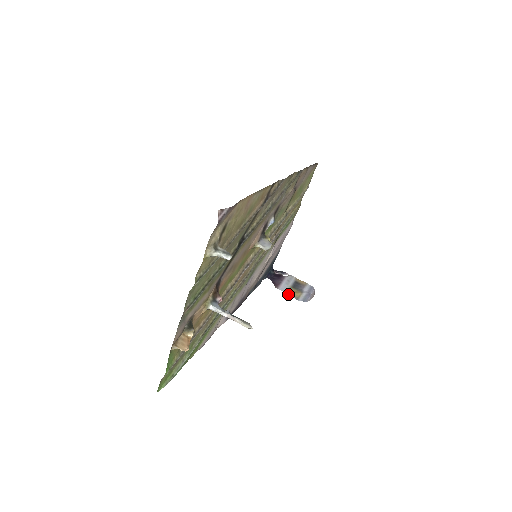
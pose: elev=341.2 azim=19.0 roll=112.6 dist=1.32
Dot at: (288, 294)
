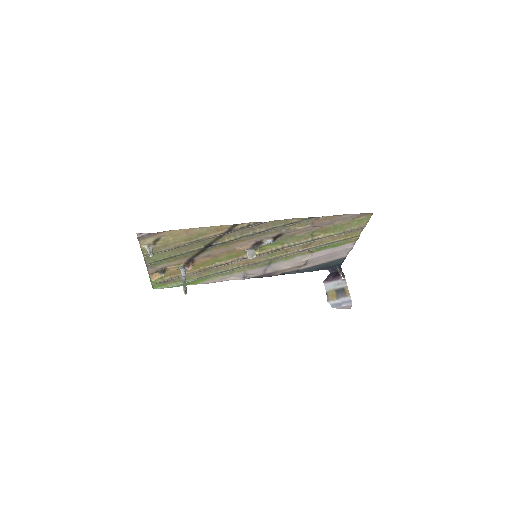
Dot at: (326, 292)
